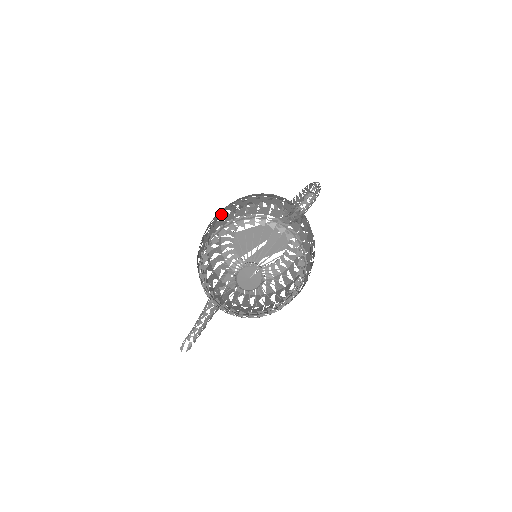
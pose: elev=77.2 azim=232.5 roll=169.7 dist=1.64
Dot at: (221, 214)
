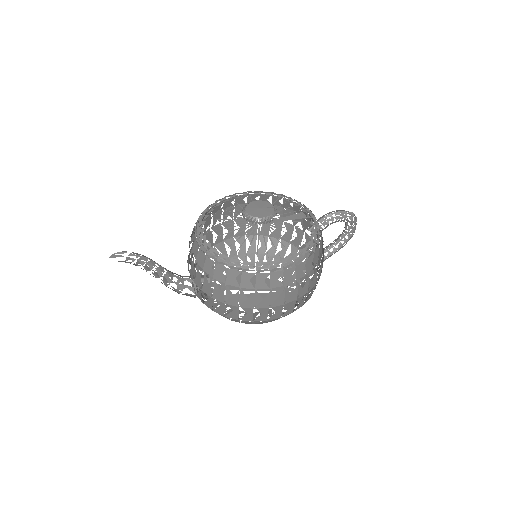
Dot at: occluded
